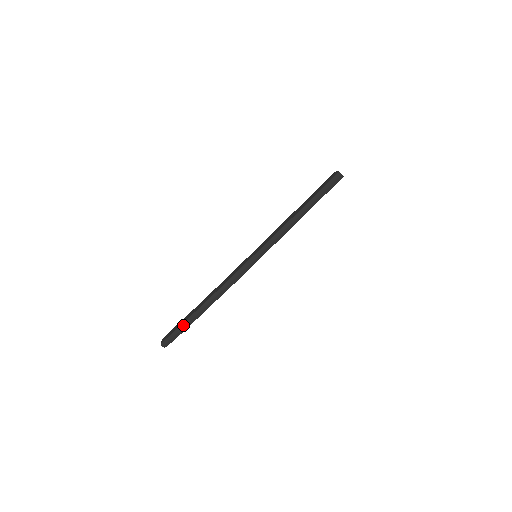
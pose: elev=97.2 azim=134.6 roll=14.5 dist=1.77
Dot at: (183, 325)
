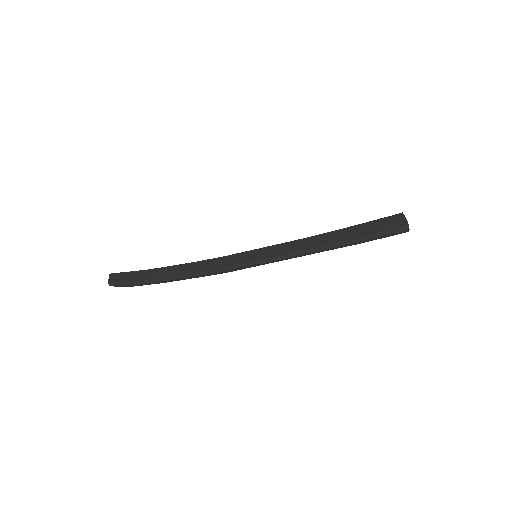
Dot at: (140, 282)
